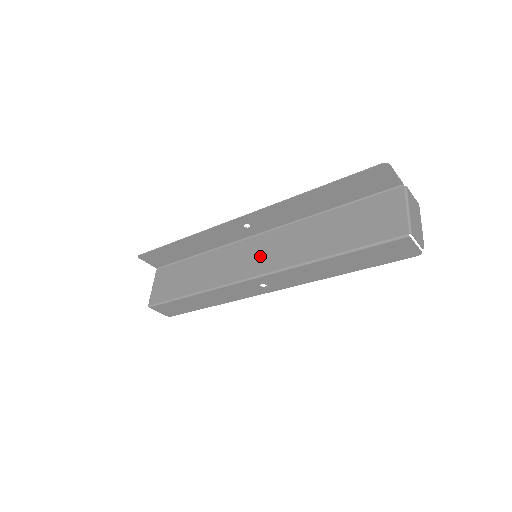
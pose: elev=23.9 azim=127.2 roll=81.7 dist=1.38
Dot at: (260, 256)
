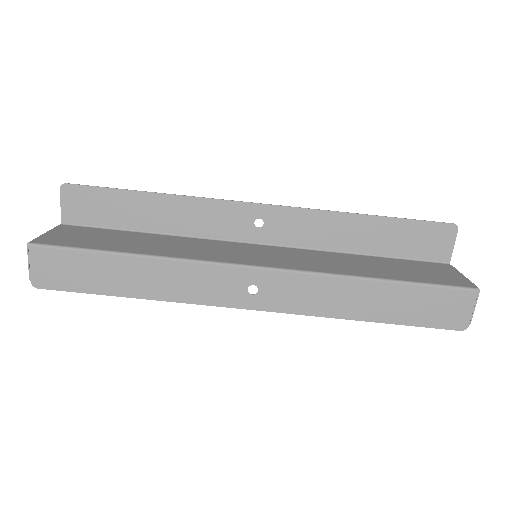
Dot at: (265, 256)
